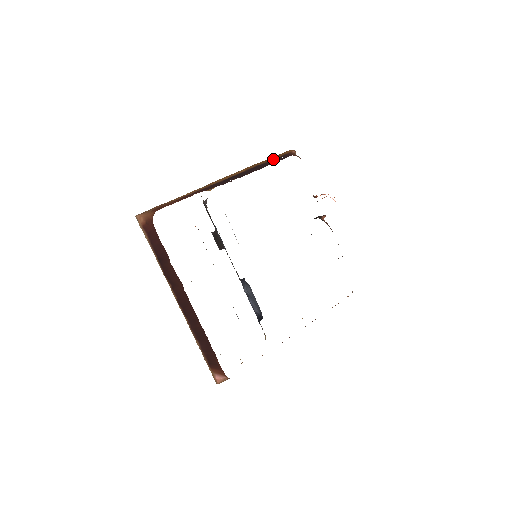
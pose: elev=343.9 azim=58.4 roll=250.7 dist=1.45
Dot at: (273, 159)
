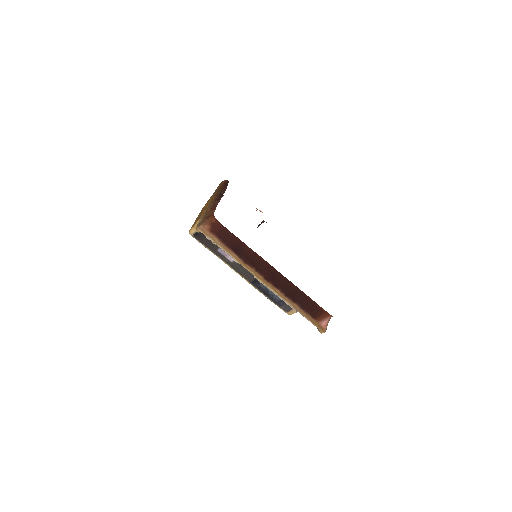
Dot at: (224, 184)
